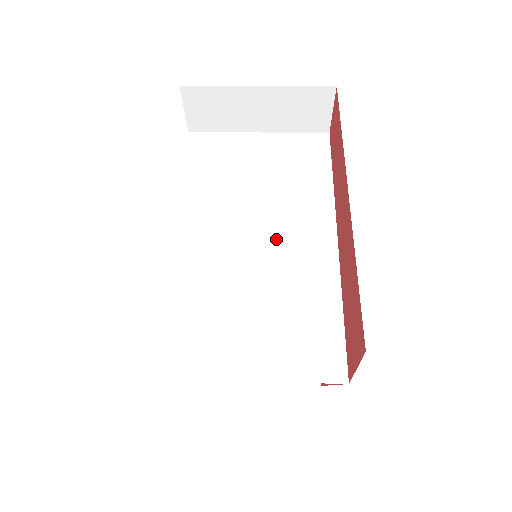
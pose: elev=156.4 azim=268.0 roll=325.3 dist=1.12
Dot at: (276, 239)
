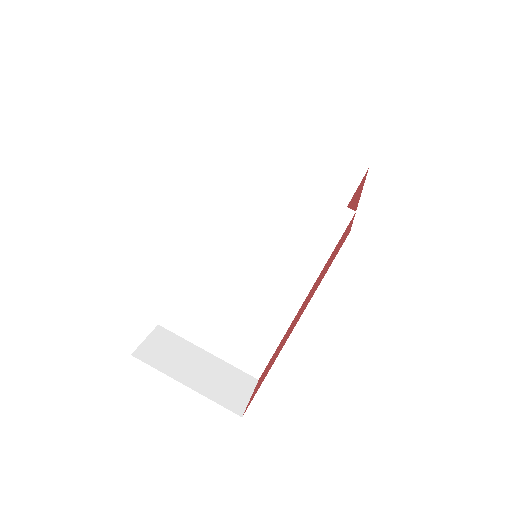
Dot at: (257, 286)
